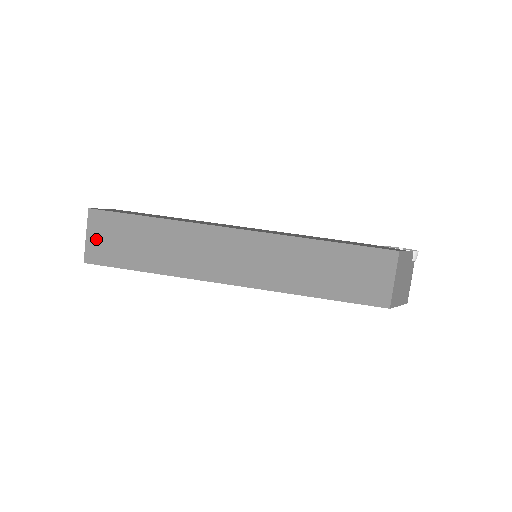
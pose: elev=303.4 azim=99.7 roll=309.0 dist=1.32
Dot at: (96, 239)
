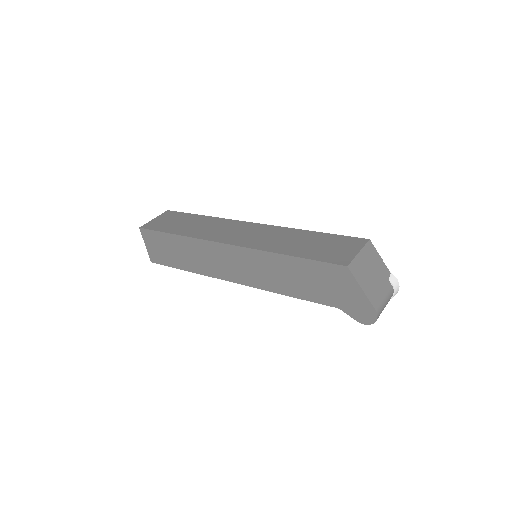
Dot at: (158, 220)
